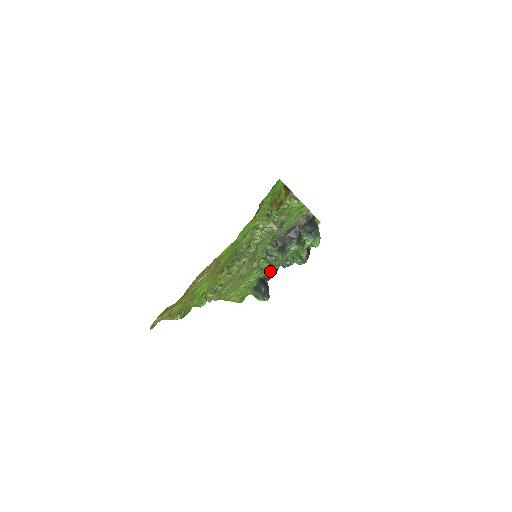
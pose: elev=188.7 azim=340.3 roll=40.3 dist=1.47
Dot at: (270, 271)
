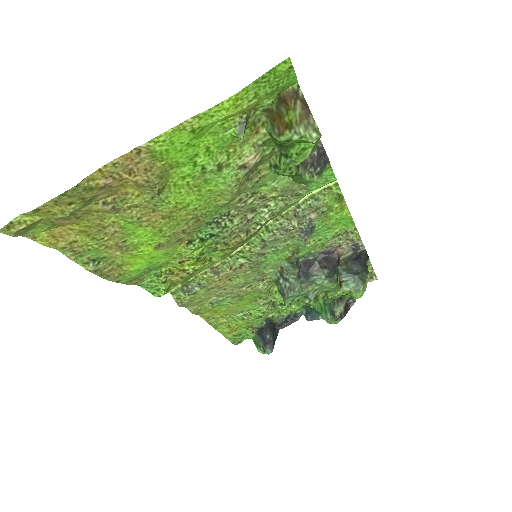
Dot at: (287, 317)
